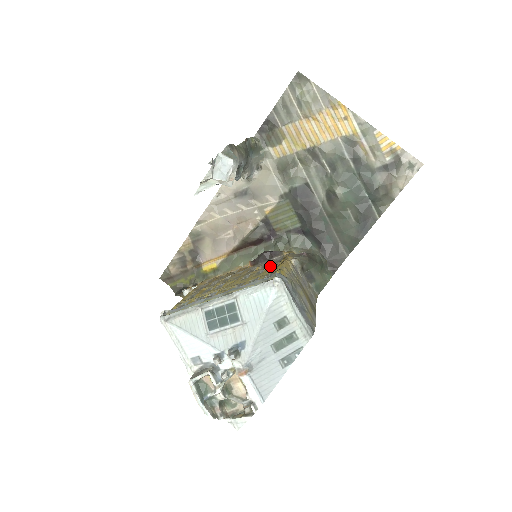
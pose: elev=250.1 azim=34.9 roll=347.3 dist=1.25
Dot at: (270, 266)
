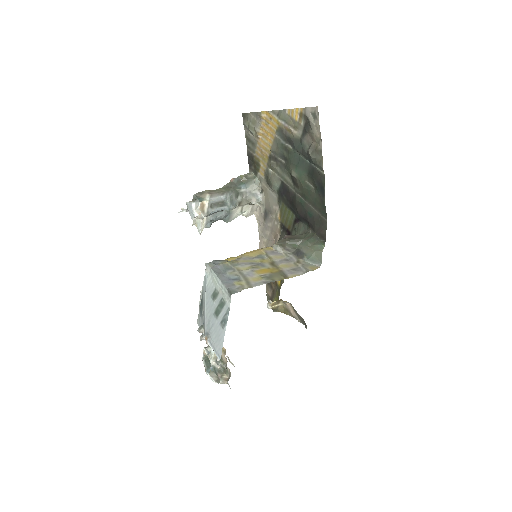
Dot at: occluded
